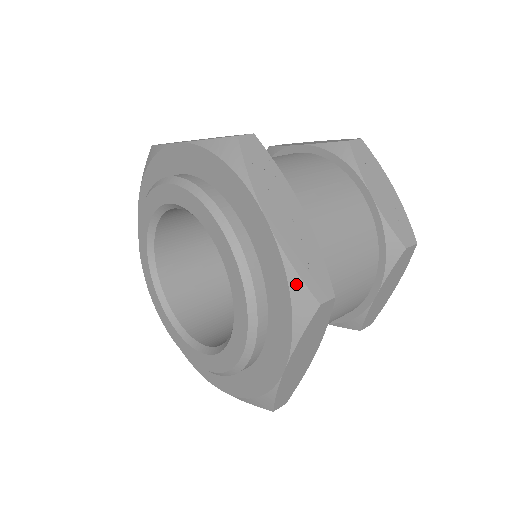
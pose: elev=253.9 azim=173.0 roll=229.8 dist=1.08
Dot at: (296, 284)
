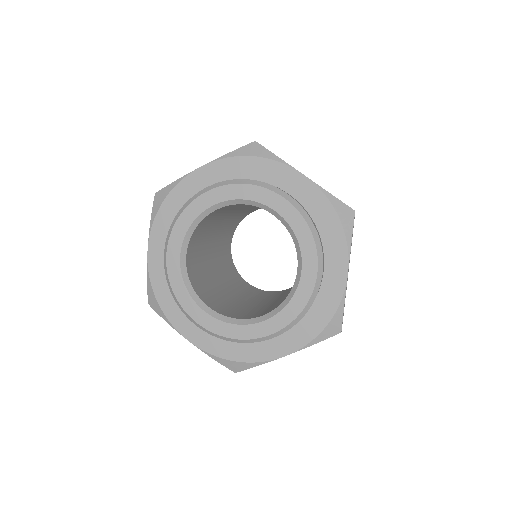
Dot at: (337, 204)
